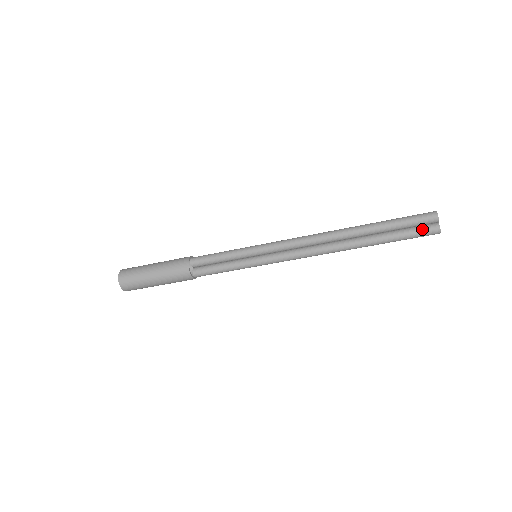
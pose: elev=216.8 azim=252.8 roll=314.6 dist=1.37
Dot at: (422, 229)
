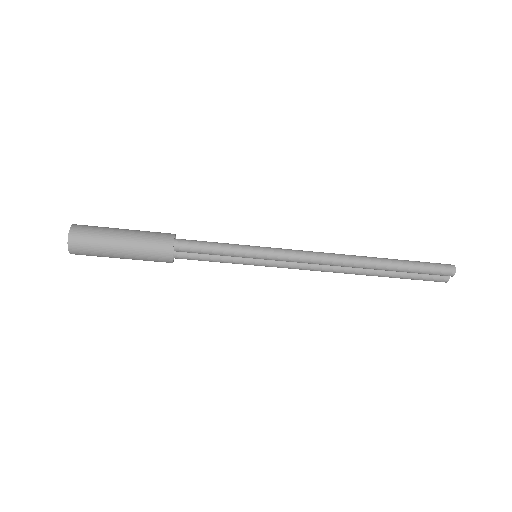
Dot at: (433, 279)
